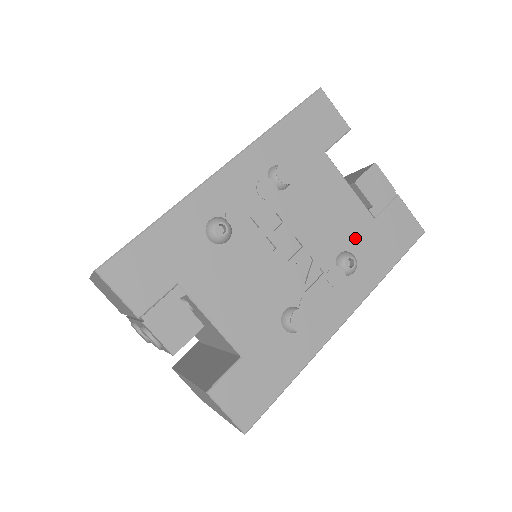
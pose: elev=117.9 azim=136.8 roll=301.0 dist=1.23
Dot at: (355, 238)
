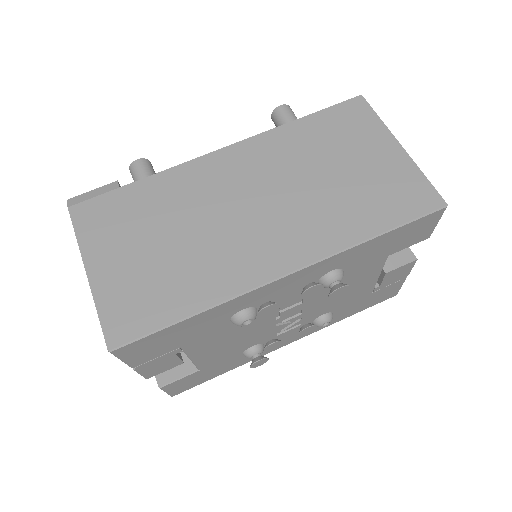
Dot at: (345, 305)
